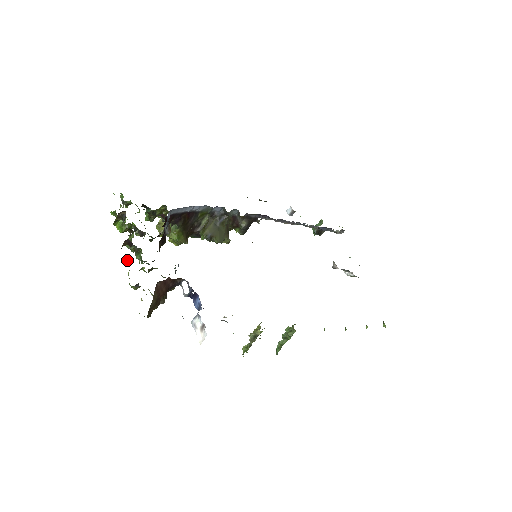
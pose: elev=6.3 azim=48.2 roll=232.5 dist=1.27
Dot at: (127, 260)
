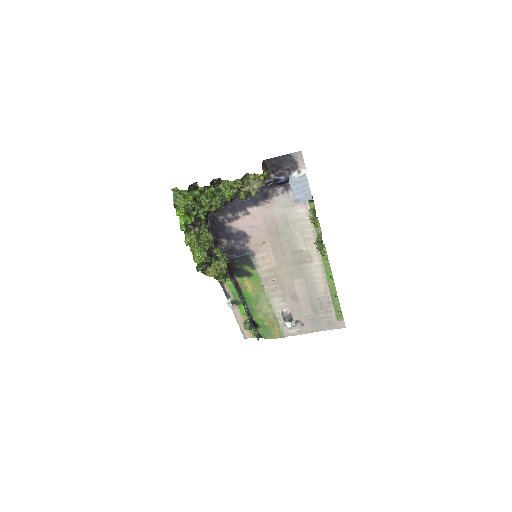
Dot at: (221, 183)
